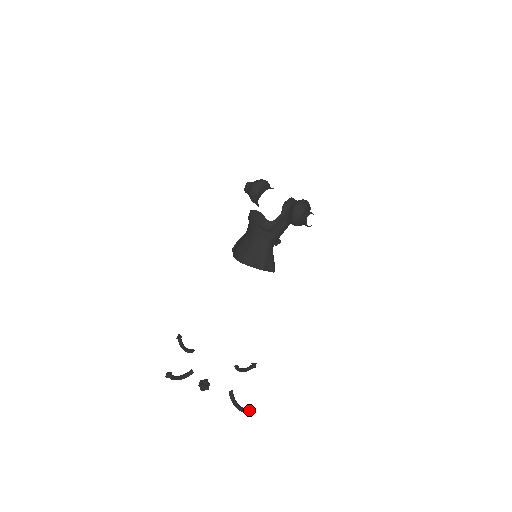
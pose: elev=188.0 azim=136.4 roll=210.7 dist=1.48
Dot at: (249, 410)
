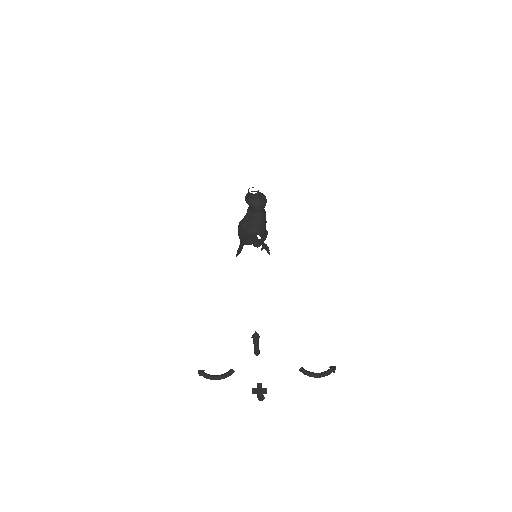
Dot at: occluded
